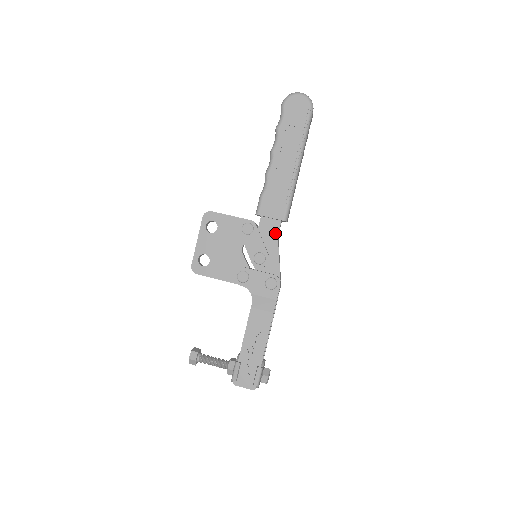
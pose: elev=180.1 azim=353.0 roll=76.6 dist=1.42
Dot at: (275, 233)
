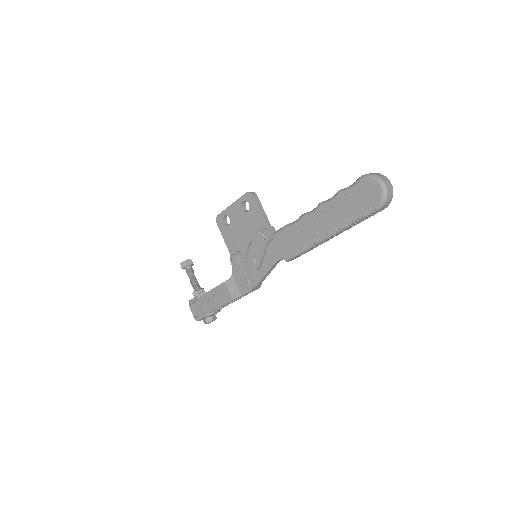
Dot at: (276, 259)
